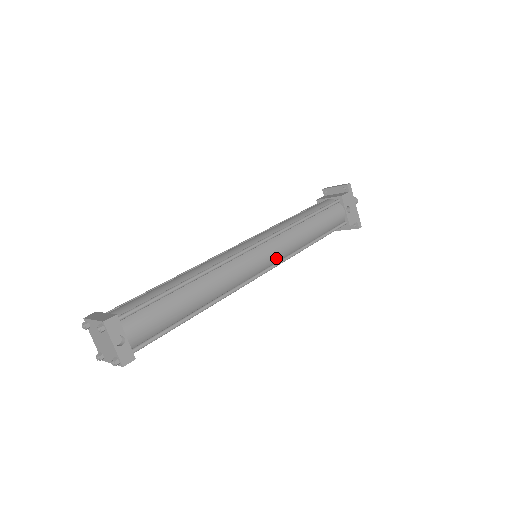
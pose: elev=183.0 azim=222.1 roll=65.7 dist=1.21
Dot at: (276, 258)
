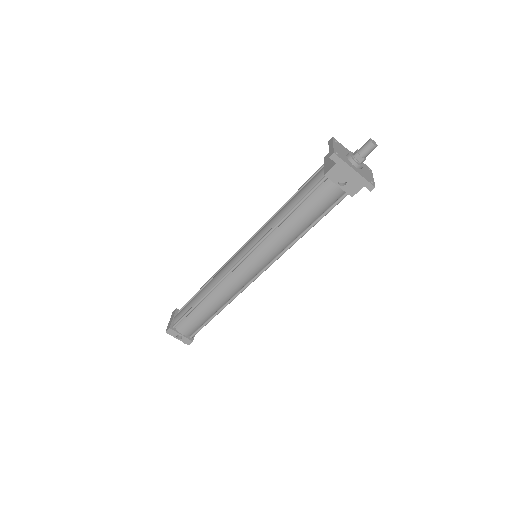
Dot at: (265, 262)
